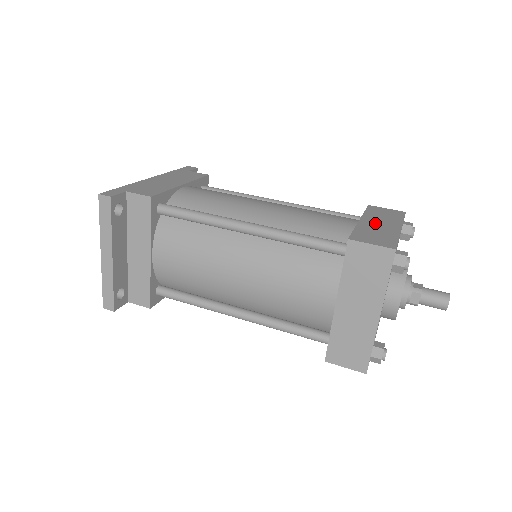
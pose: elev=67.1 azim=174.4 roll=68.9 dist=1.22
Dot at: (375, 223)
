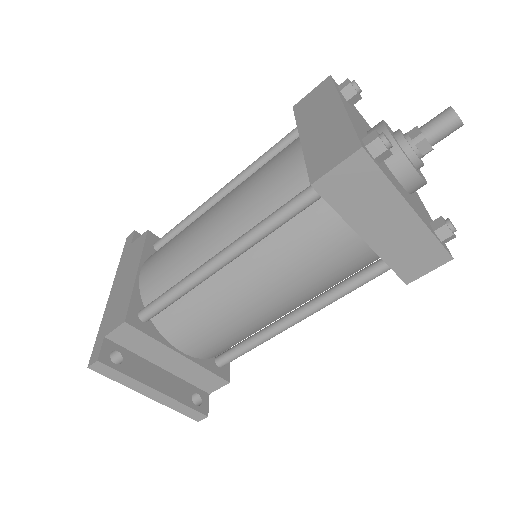
Dot at: (316, 128)
